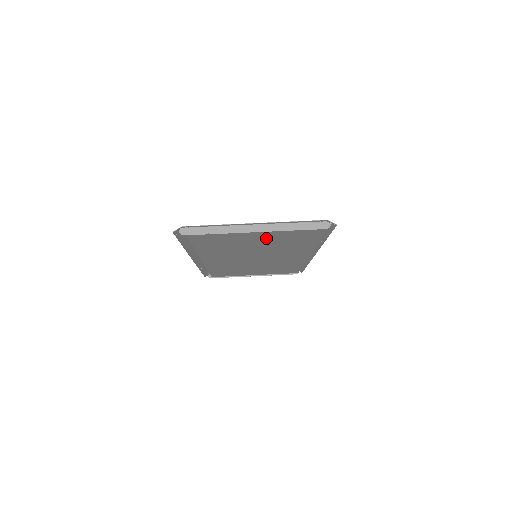
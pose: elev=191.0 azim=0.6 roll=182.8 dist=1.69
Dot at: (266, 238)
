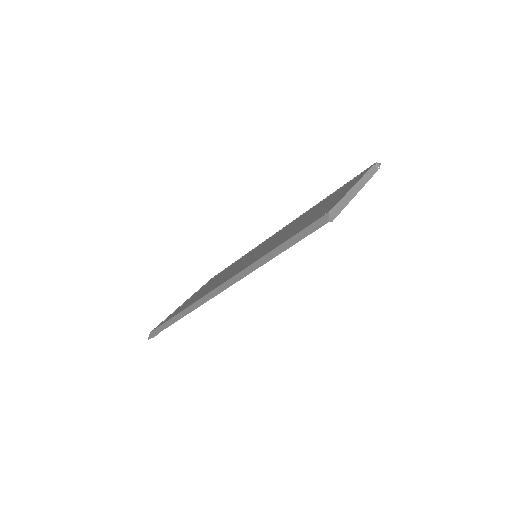
Dot at: occluded
